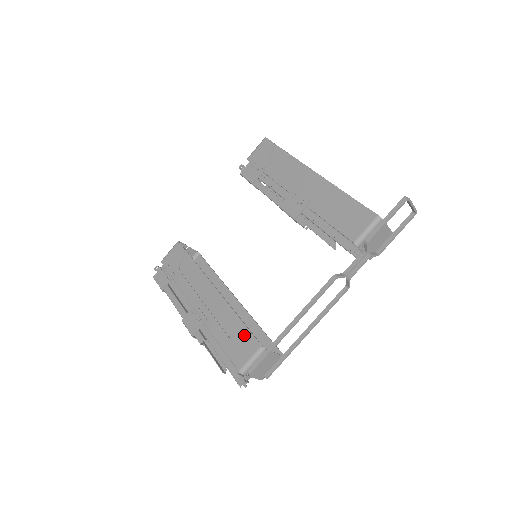
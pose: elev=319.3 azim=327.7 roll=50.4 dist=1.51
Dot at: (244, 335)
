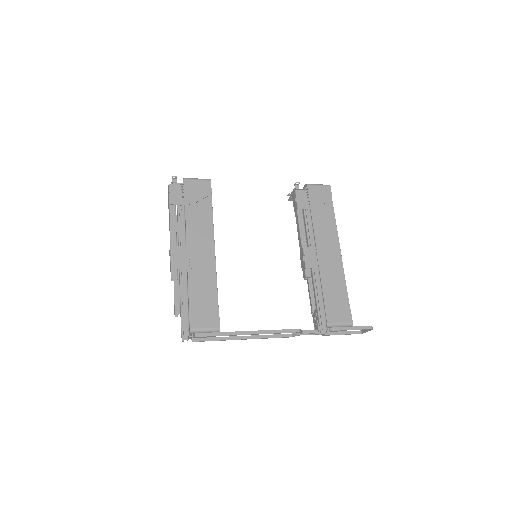
Dot at: (213, 308)
